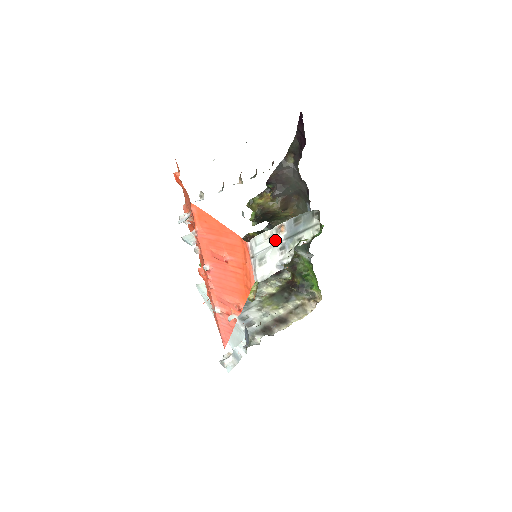
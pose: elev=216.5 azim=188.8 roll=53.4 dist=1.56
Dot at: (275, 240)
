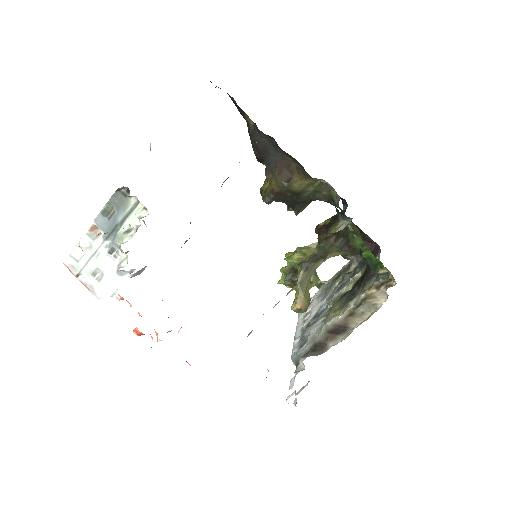
Dot at: (95, 246)
